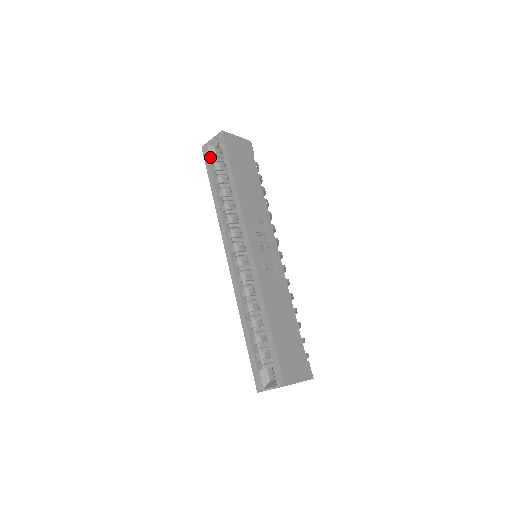
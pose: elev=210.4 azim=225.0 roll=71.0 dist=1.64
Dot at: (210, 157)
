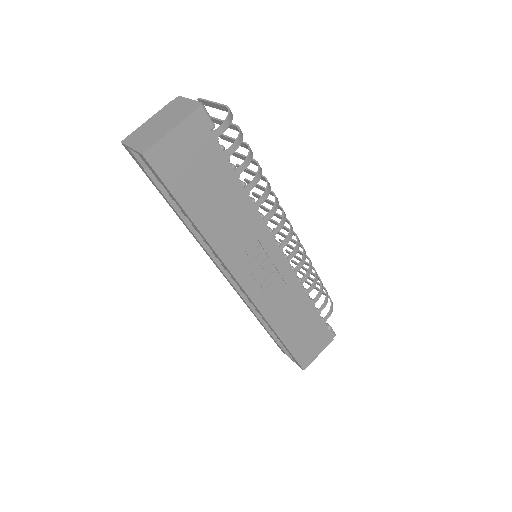
Dot at: (143, 168)
